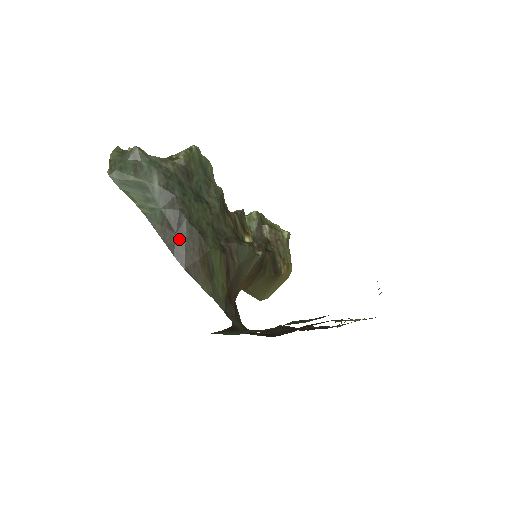
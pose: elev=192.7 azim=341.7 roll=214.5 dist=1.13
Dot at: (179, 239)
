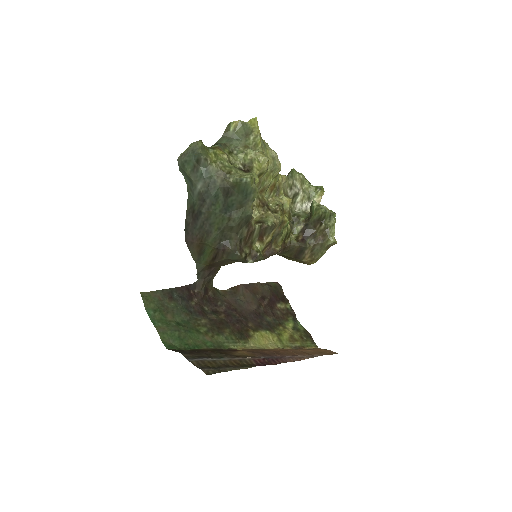
Dot at: (192, 224)
